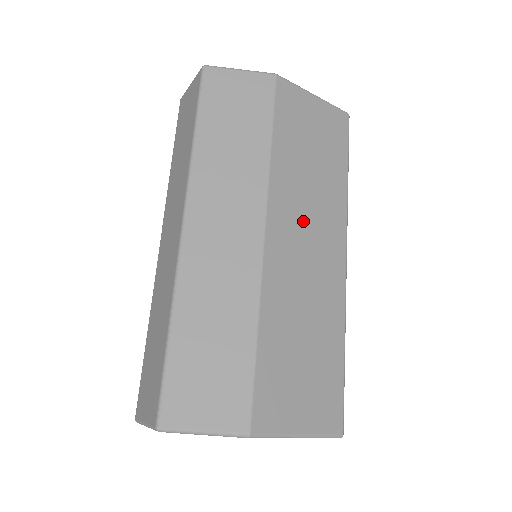
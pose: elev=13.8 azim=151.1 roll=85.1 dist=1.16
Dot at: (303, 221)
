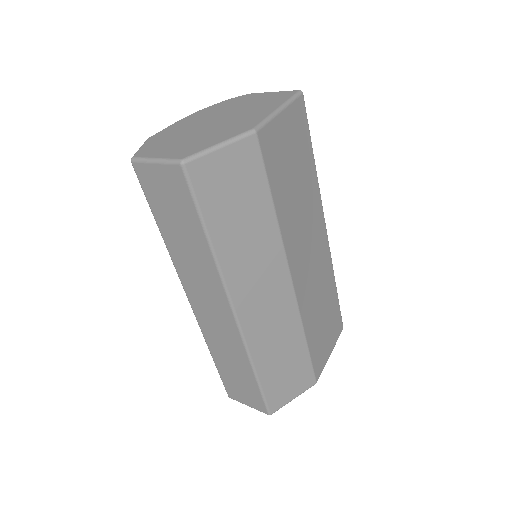
Dot at: (304, 241)
